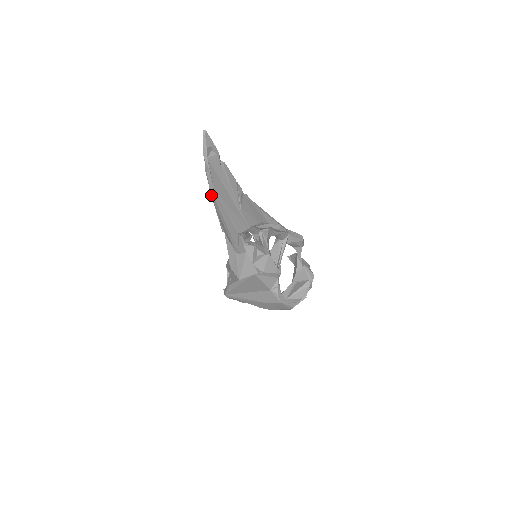
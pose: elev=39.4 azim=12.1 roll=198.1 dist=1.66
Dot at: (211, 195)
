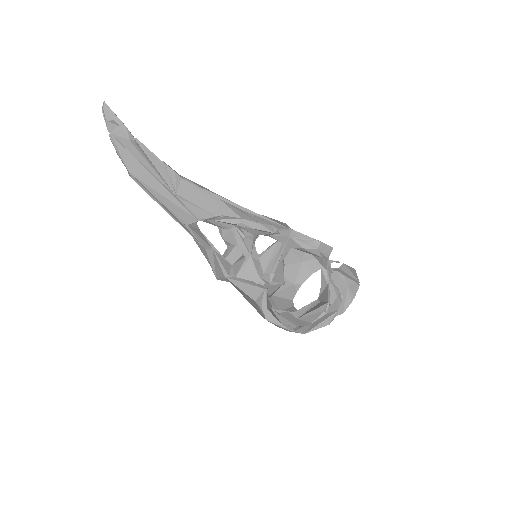
Dot at: (130, 176)
